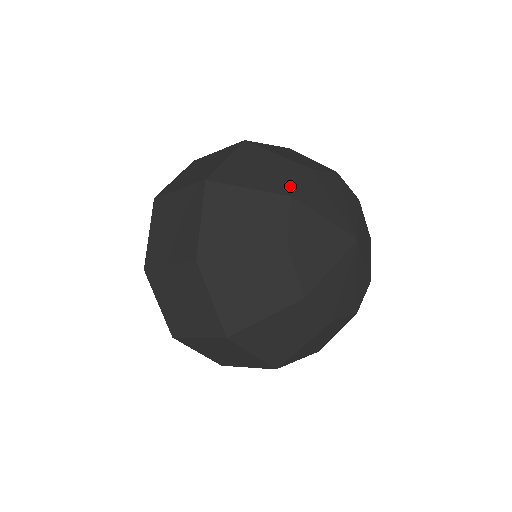
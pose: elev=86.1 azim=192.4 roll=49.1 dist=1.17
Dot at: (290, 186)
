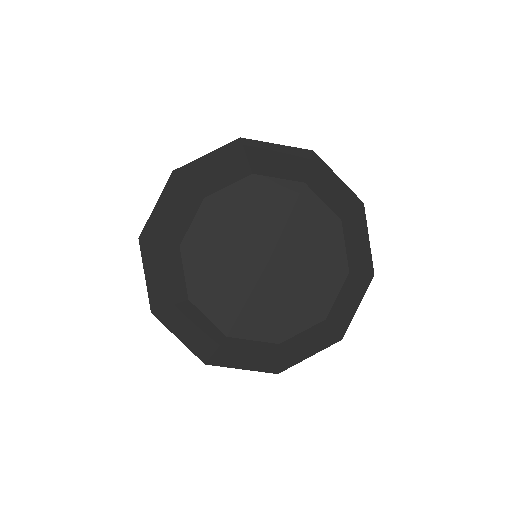
Dot at: (182, 285)
